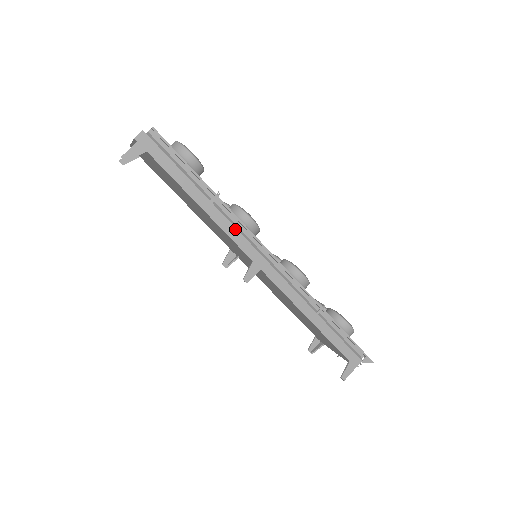
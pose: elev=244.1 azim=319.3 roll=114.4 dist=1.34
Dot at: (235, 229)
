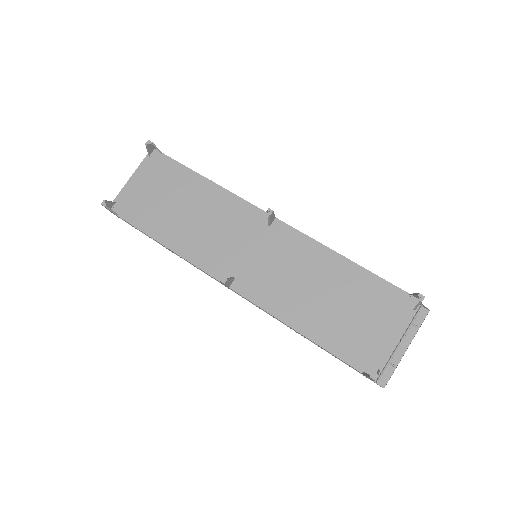
Dot at: occluded
